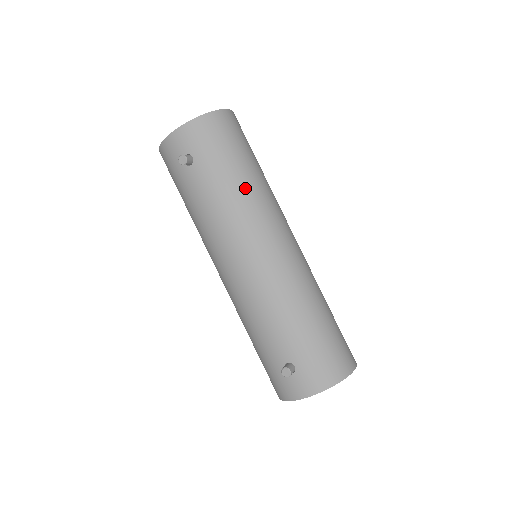
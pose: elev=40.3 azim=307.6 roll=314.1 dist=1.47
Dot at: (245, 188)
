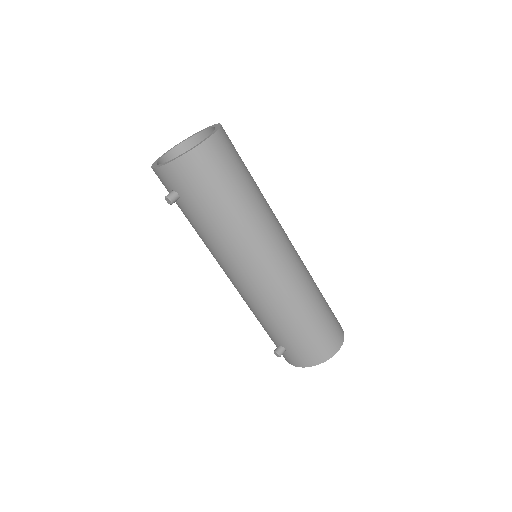
Dot at: (230, 225)
